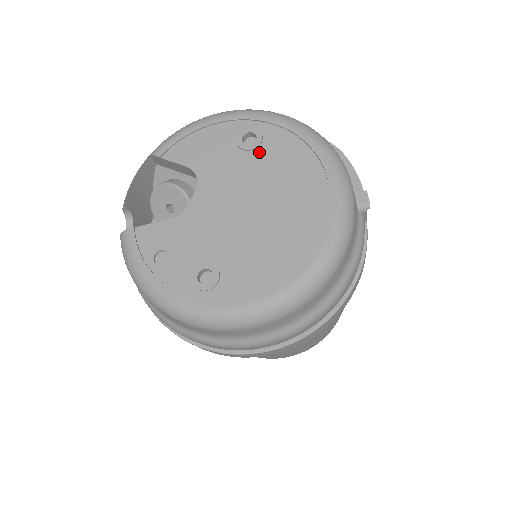
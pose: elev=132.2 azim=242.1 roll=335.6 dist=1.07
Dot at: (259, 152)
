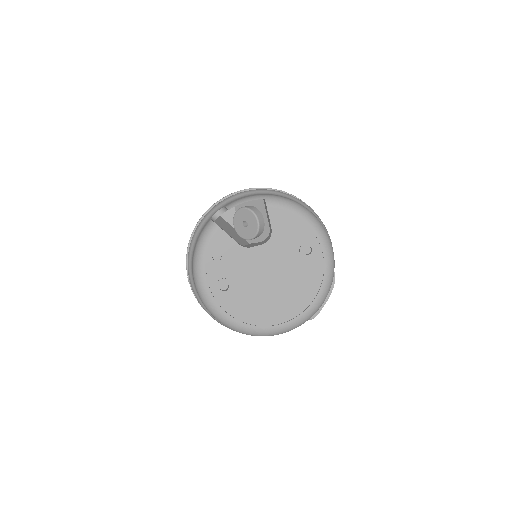
Dot at: (303, 261)
